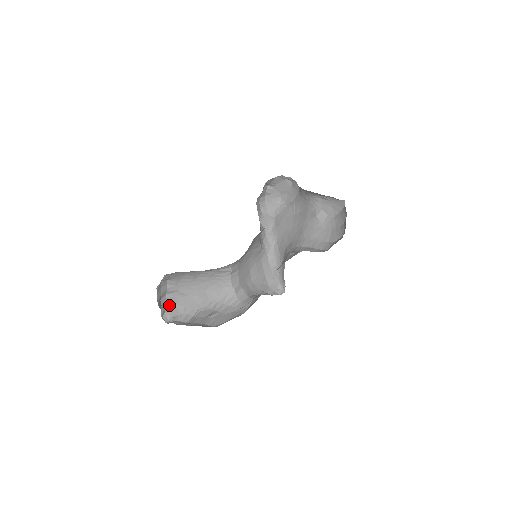
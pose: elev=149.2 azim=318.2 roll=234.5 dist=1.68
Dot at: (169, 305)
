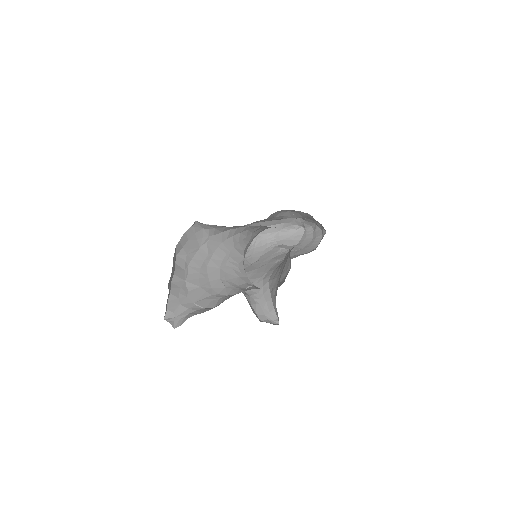
Dot at: (173, 302)
